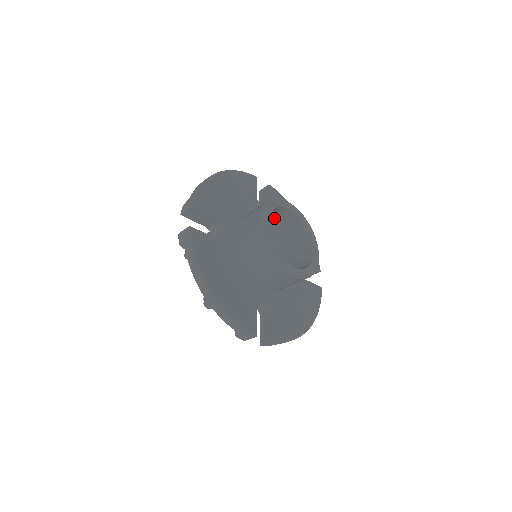
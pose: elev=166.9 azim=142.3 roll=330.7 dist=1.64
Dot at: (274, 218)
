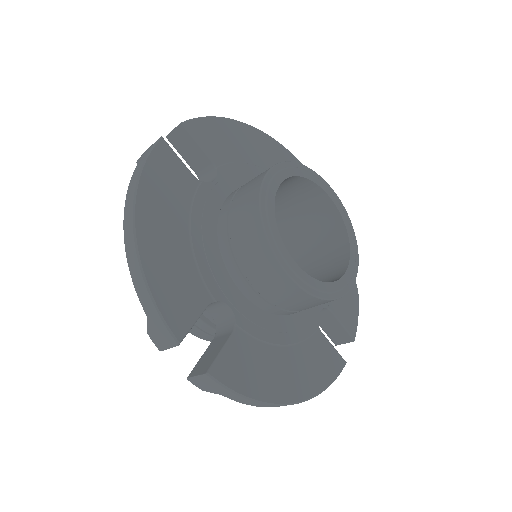
Dot at: (305, 211)
